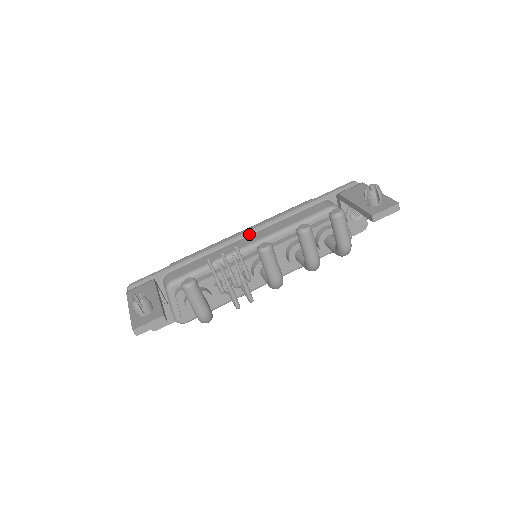
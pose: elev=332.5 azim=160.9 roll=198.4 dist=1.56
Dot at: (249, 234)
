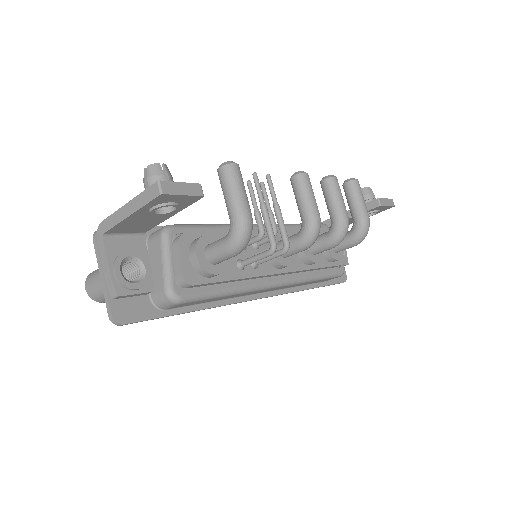
Dot at: occluded
